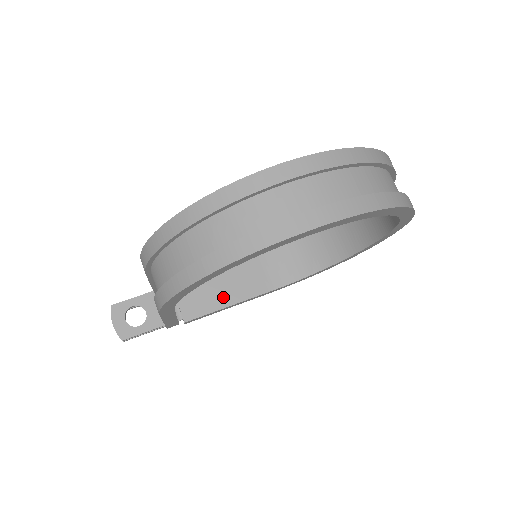
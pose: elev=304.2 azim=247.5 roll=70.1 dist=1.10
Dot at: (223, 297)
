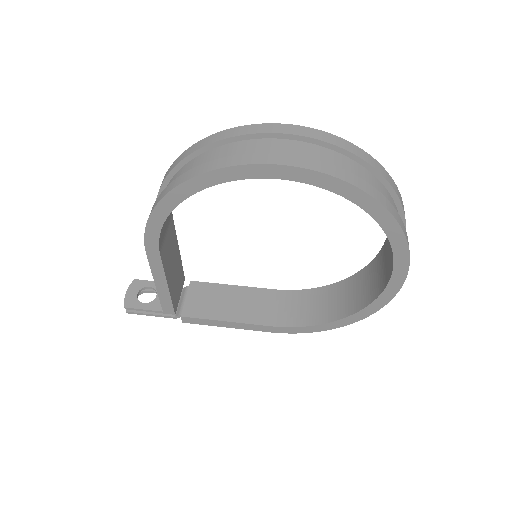
Dot at: (226, 312)
